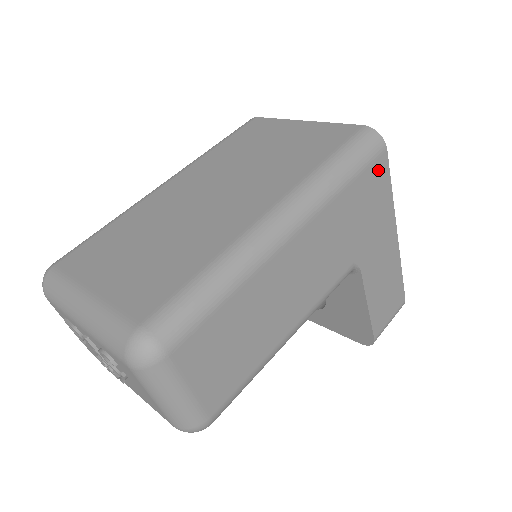
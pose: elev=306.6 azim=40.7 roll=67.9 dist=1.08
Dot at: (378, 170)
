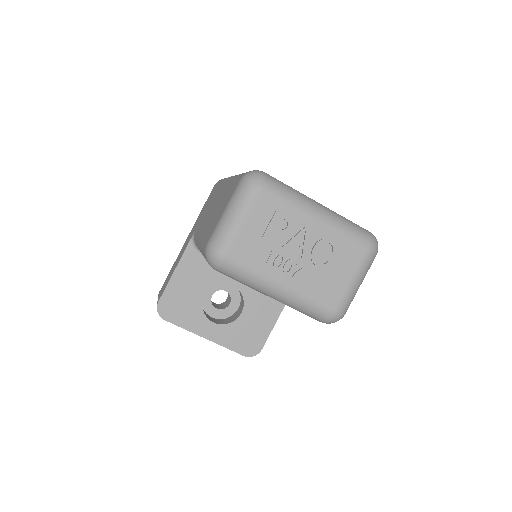
Dot at: occluded
